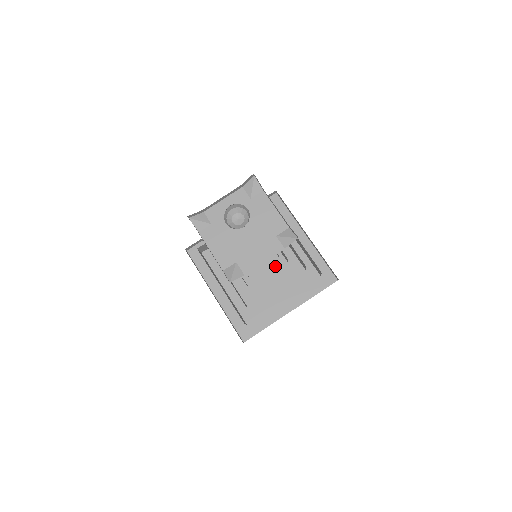
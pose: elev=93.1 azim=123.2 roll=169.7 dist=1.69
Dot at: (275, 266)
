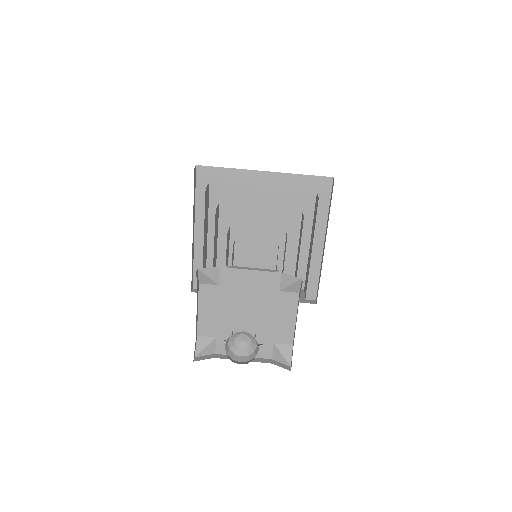
Dot at: occluded
